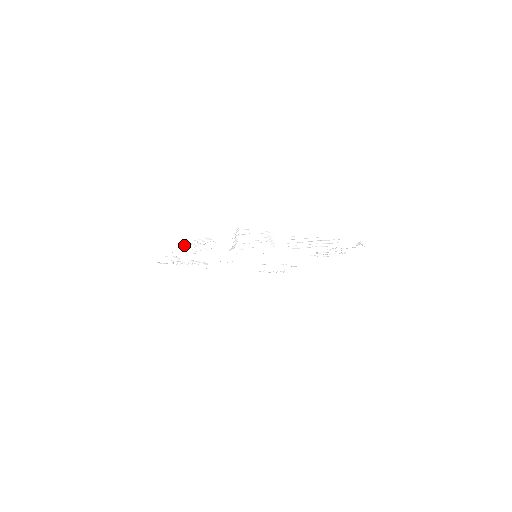
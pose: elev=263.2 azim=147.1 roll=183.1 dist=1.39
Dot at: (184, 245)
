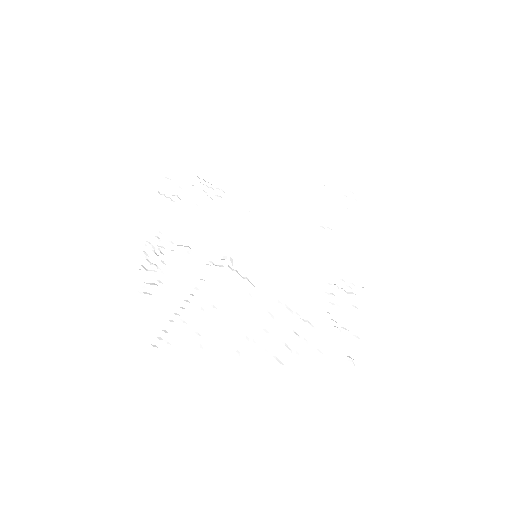
Dot at: (144, 258)
